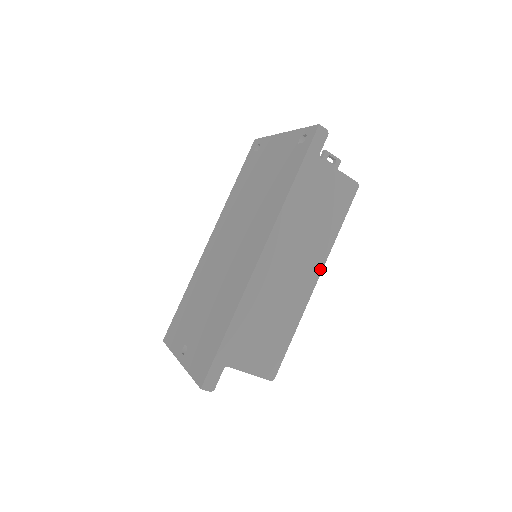
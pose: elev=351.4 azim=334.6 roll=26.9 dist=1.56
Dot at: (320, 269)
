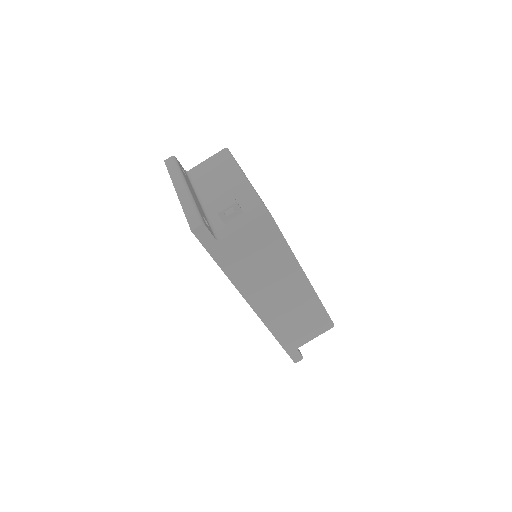
Dot at: (301, 272)
